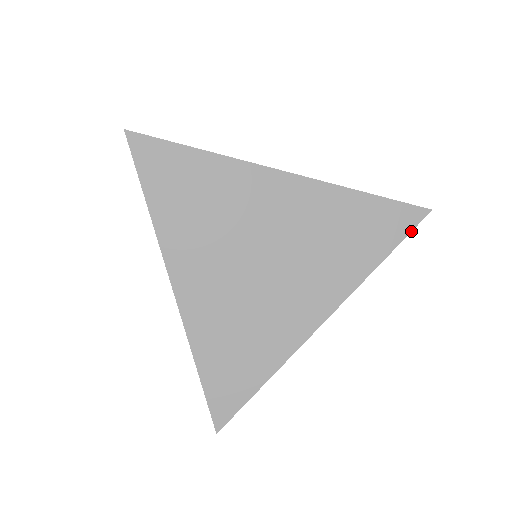
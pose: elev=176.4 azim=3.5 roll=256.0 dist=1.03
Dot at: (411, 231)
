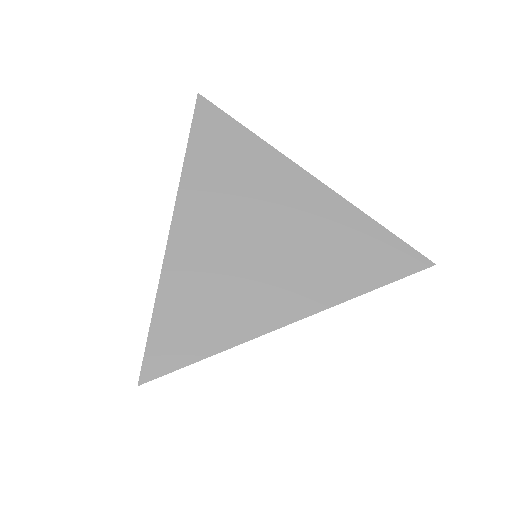
Dot at: (410, 274)
